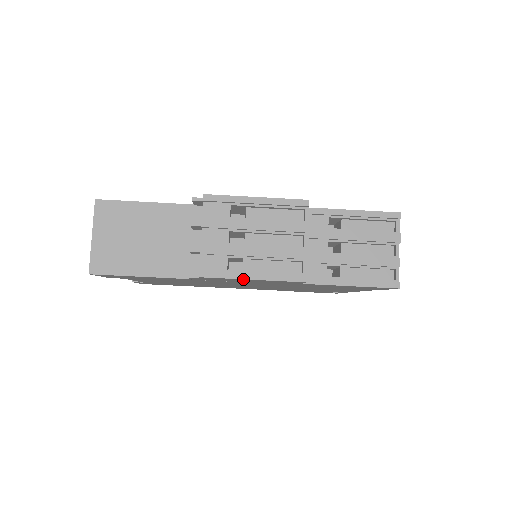
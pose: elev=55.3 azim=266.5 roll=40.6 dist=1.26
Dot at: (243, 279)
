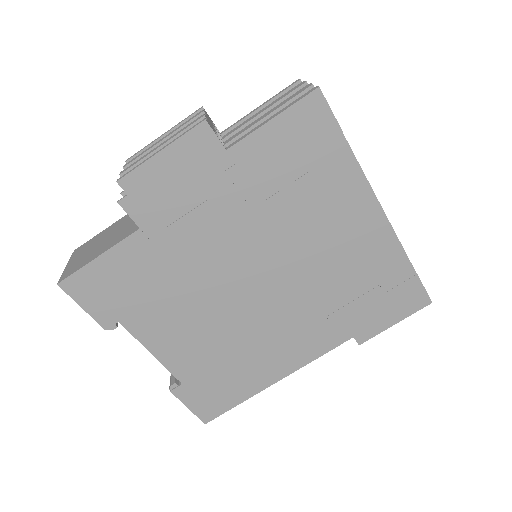
Dot at: (153, 158)
